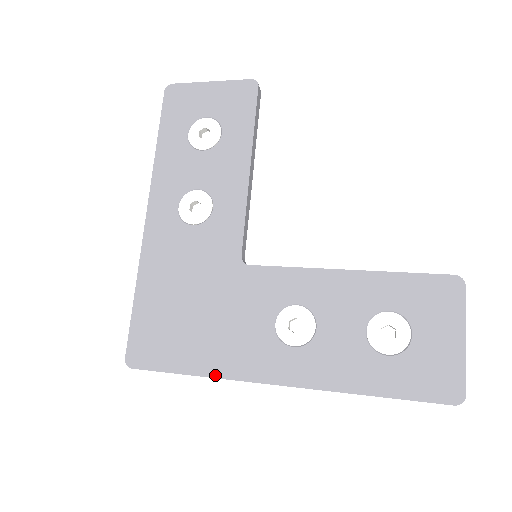
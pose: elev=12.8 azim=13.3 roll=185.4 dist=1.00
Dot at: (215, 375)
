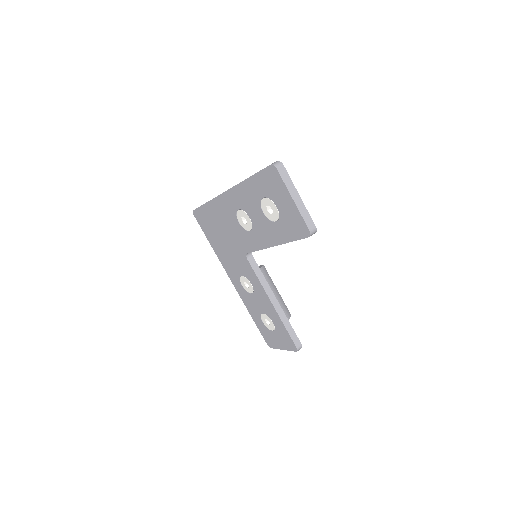
Dot at: (217, 254)
